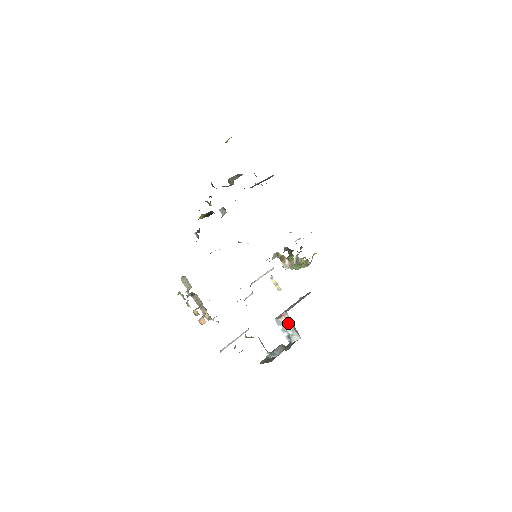
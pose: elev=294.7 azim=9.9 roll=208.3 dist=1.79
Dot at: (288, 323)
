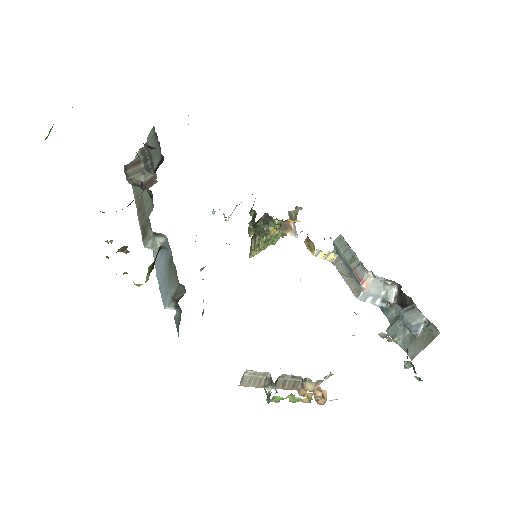
Dot at: (374, 285)
